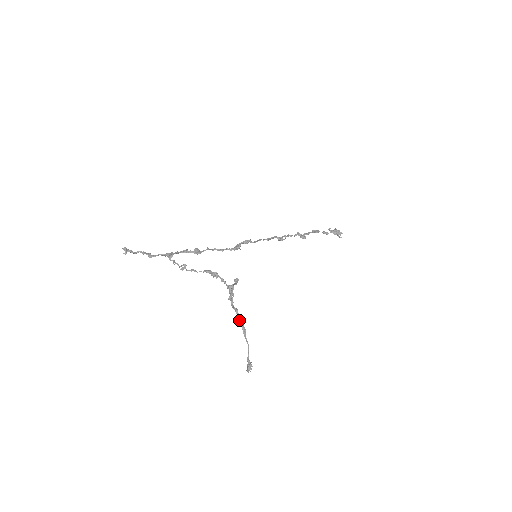
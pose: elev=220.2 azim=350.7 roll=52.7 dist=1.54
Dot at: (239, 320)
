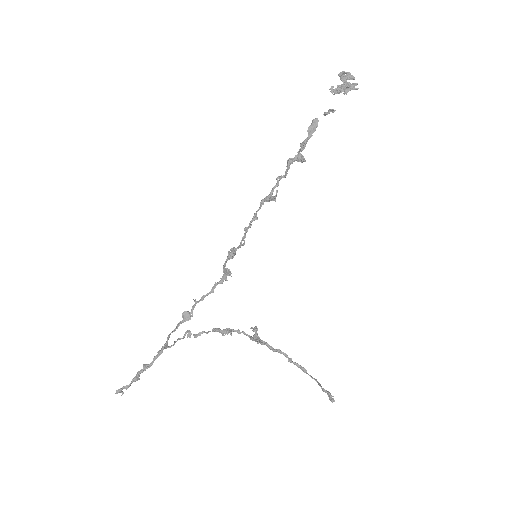
Dot at: (288, 360)
